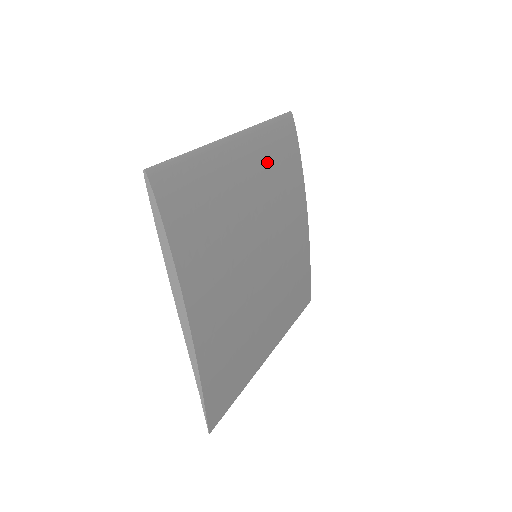
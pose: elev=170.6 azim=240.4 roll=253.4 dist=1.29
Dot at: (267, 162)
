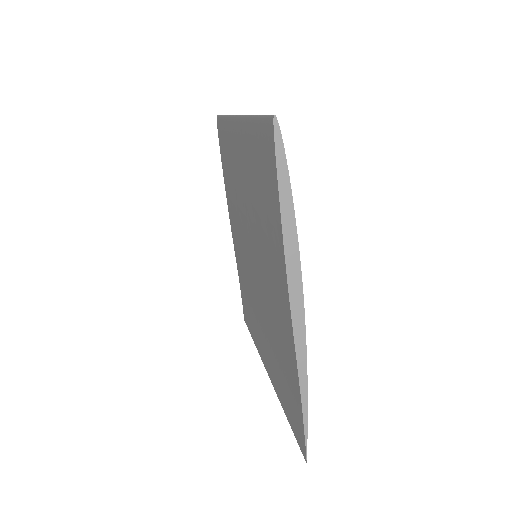
Dot at: occluded
